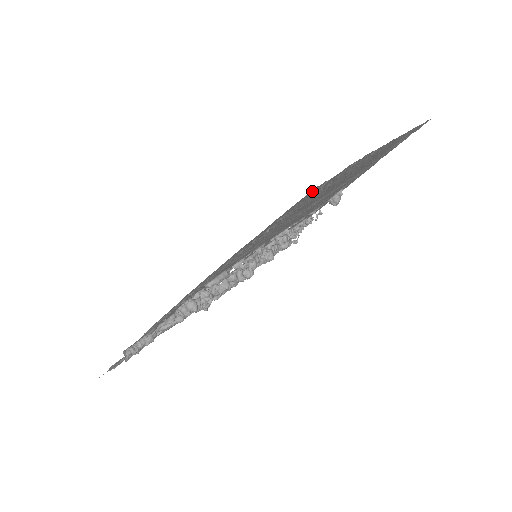
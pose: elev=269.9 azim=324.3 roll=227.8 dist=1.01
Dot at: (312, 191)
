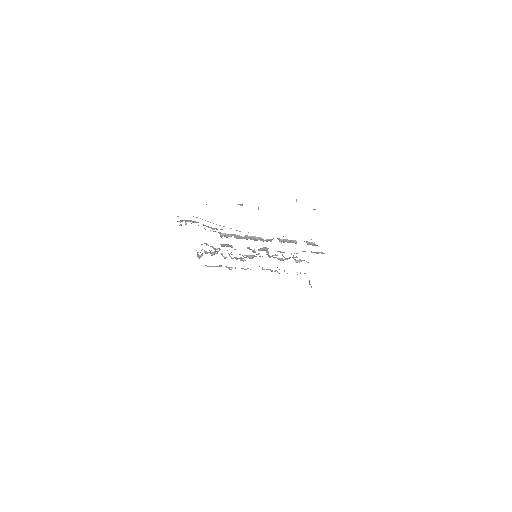
Dot at: occluded
